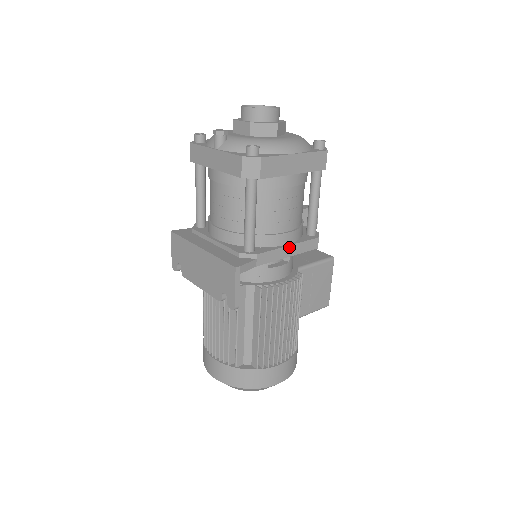
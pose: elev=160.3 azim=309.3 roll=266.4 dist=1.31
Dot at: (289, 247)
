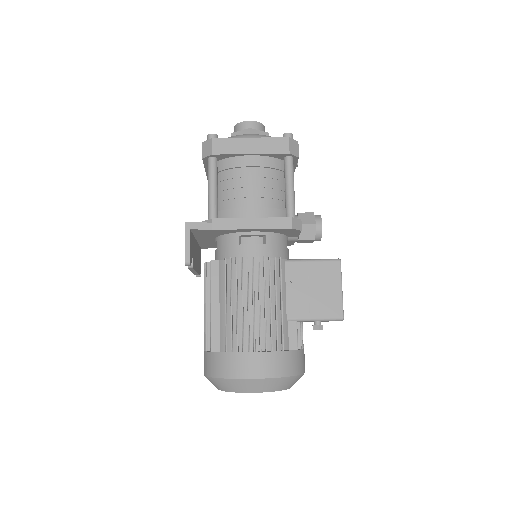
Dot at: (252, 220)
